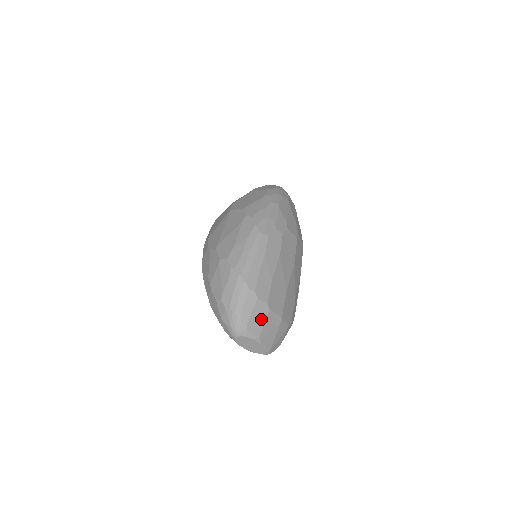
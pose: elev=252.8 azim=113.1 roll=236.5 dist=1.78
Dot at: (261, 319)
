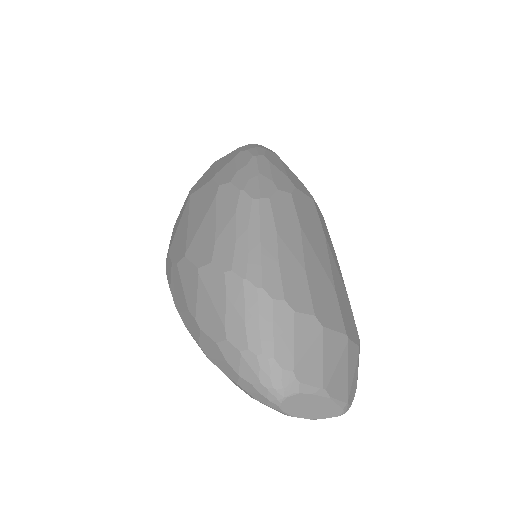
Dot at: (314, 349)
